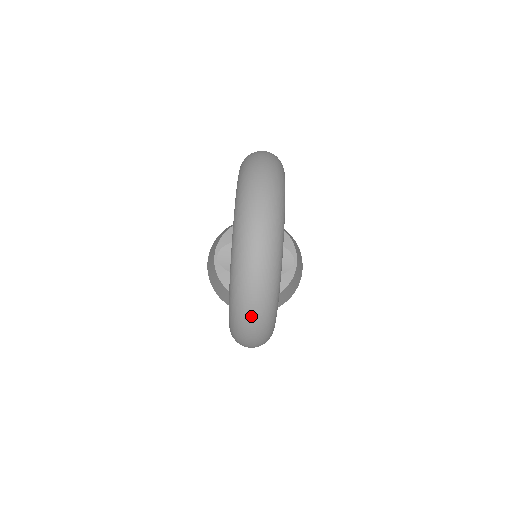
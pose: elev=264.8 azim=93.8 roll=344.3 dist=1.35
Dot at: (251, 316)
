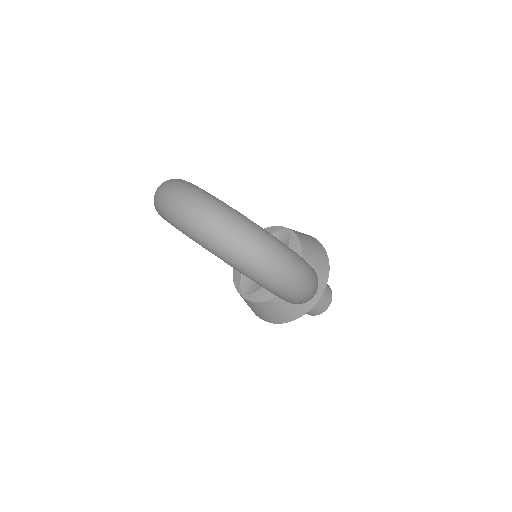
Dot at: (236, 241)
